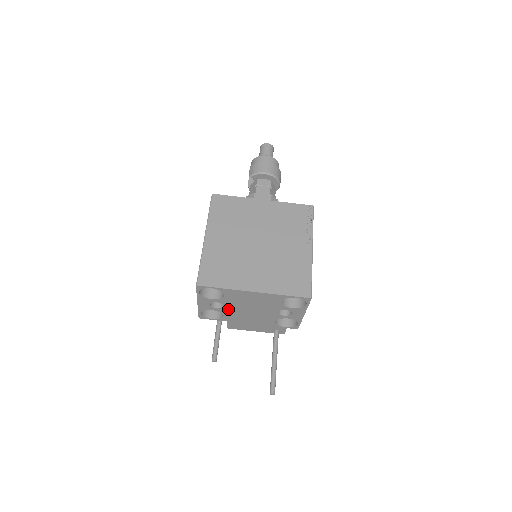
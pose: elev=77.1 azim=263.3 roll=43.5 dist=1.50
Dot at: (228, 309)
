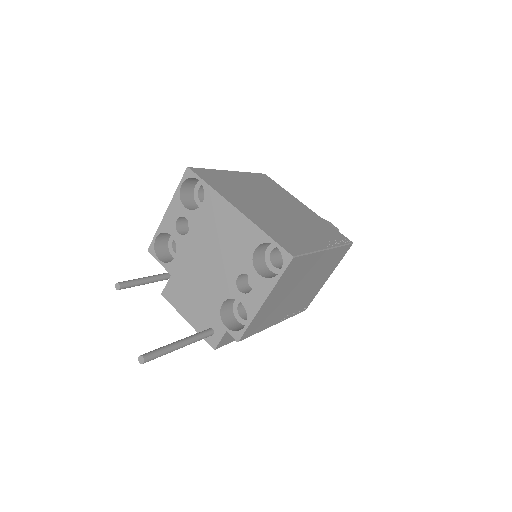
Dot at: (188, 242)
